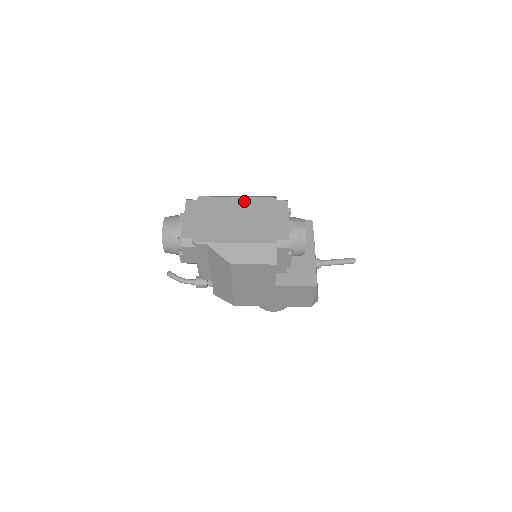
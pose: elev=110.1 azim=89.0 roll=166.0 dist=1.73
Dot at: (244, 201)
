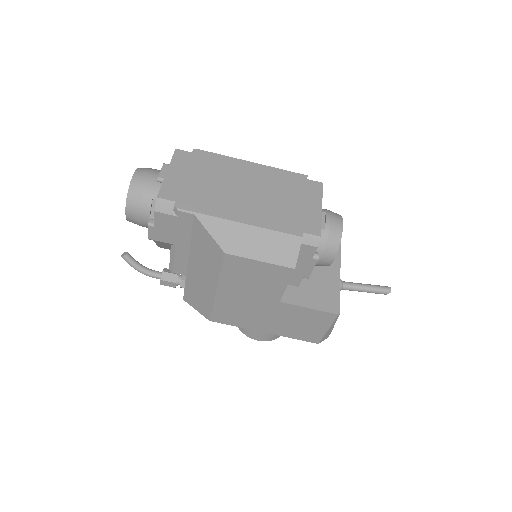
Dot at: (260, 169)
